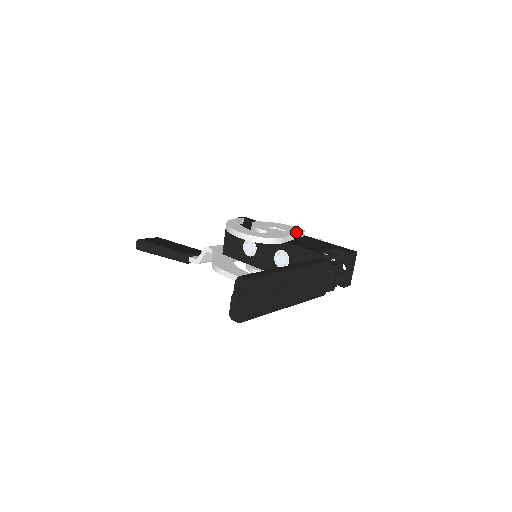
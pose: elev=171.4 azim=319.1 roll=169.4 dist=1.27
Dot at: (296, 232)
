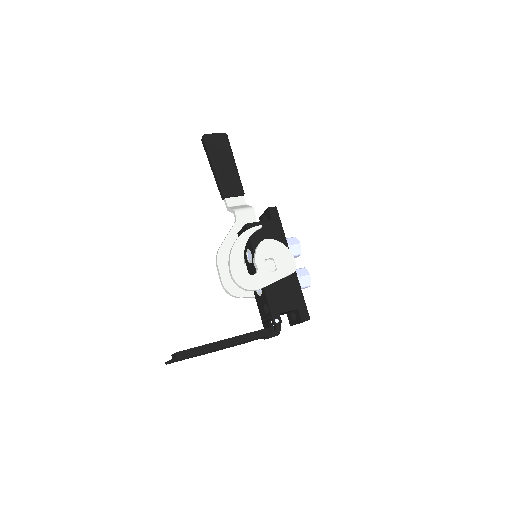
Dot at: (282, 276)
